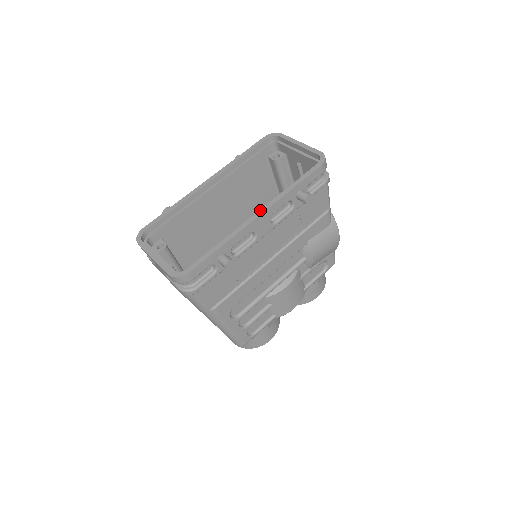
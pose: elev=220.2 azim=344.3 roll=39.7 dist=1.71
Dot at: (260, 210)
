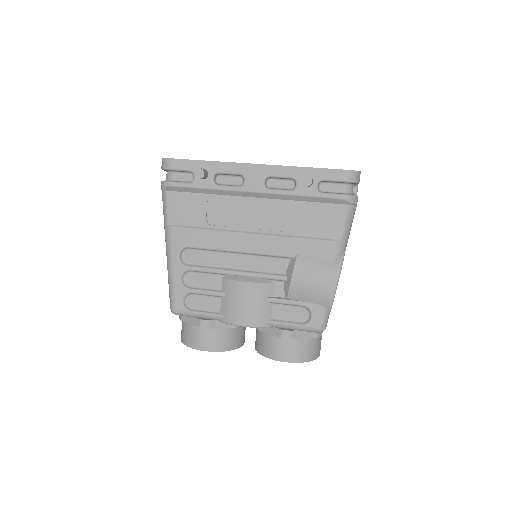
Dot at: (262, 164)
